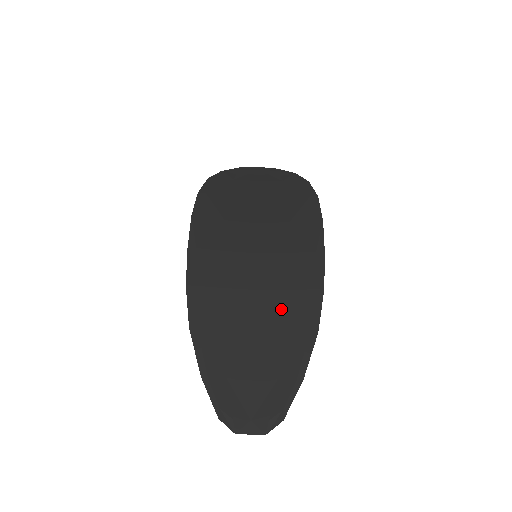
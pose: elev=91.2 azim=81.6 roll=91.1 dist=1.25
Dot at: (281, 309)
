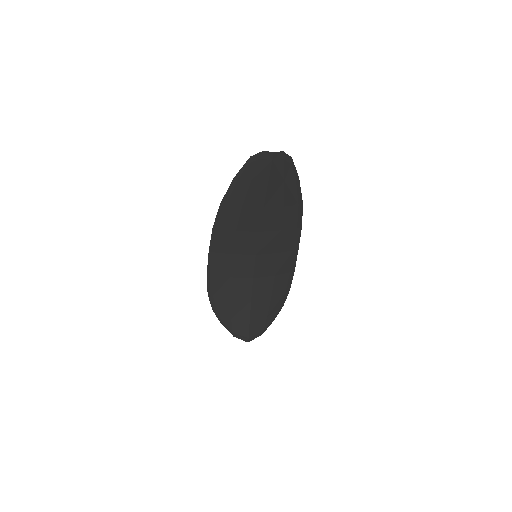
Dot at: (278, 218)
